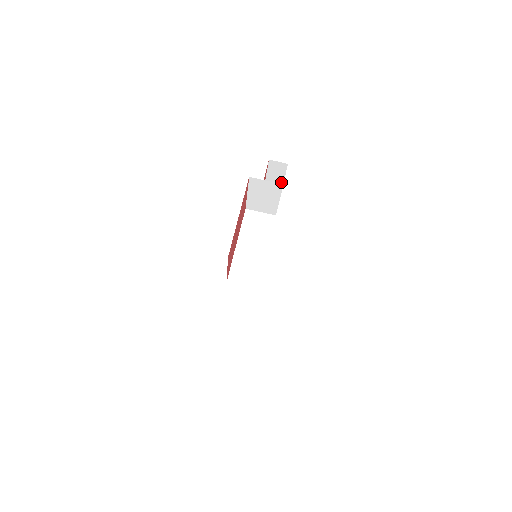
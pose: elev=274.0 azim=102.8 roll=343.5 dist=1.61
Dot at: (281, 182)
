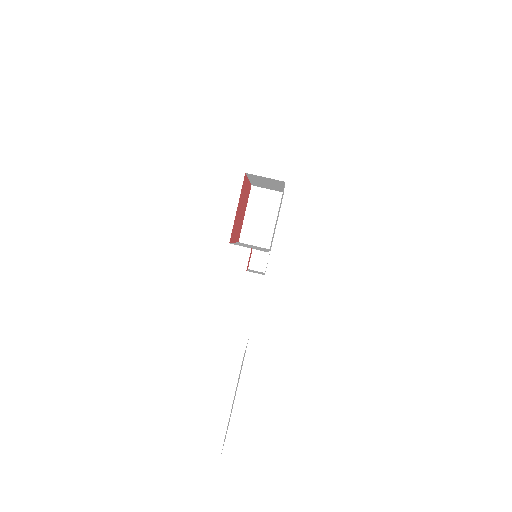
Dot at: occluded
